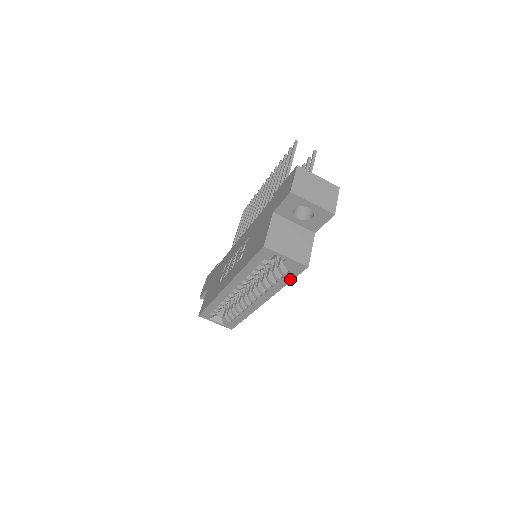
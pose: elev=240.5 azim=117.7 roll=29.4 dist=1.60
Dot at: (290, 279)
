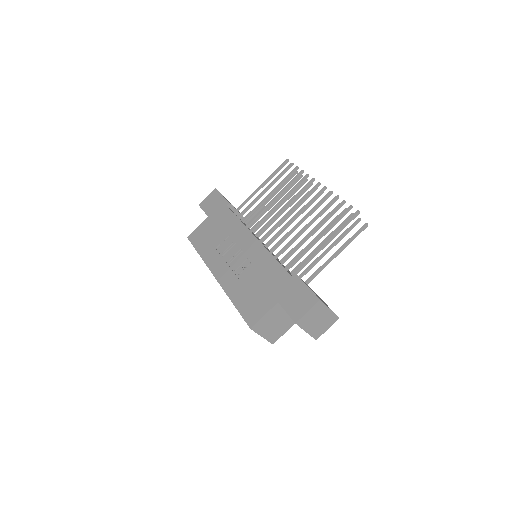
Dot at: occluded
